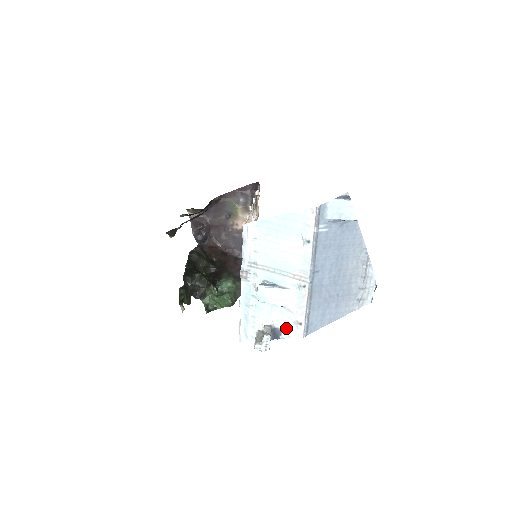
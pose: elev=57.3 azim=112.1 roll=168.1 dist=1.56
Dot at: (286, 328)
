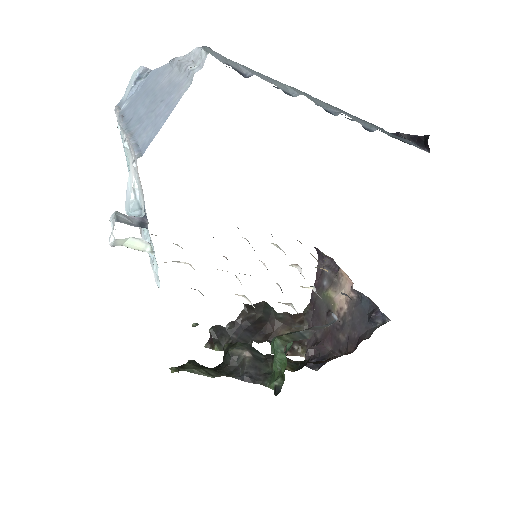
Dot at: (142, 191)
